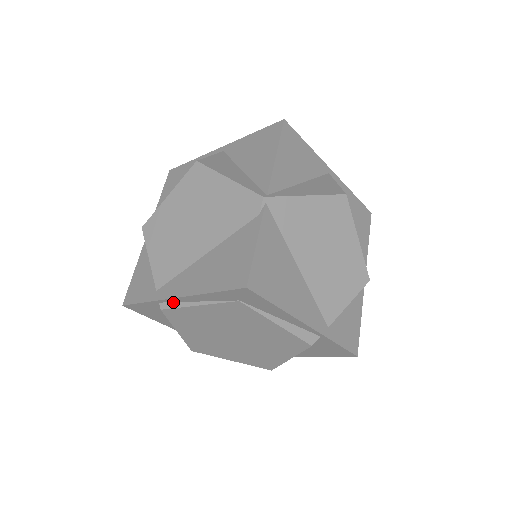
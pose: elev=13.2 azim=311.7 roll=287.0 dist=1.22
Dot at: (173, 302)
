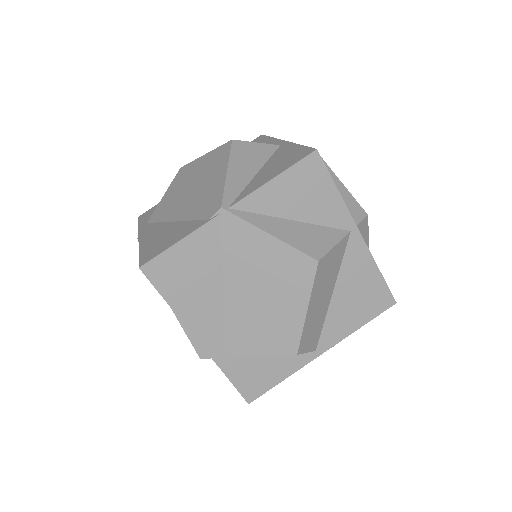
Dot at: occluded
